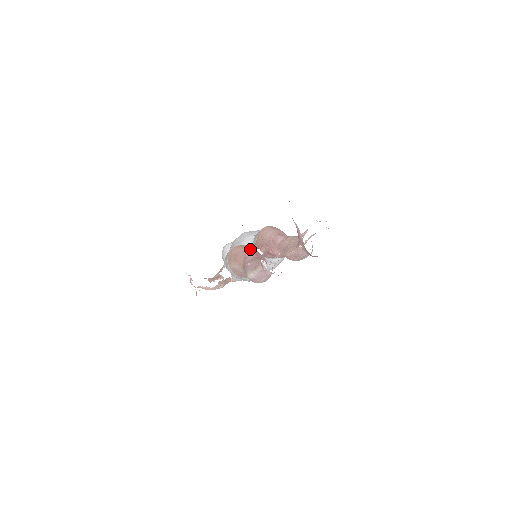
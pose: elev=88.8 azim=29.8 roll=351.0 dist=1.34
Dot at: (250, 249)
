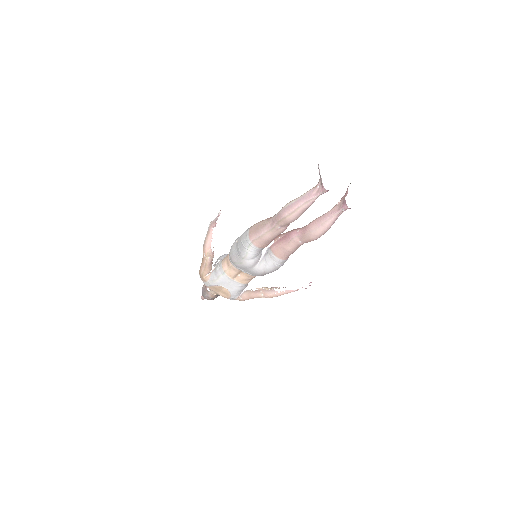
Dot at: occluded
